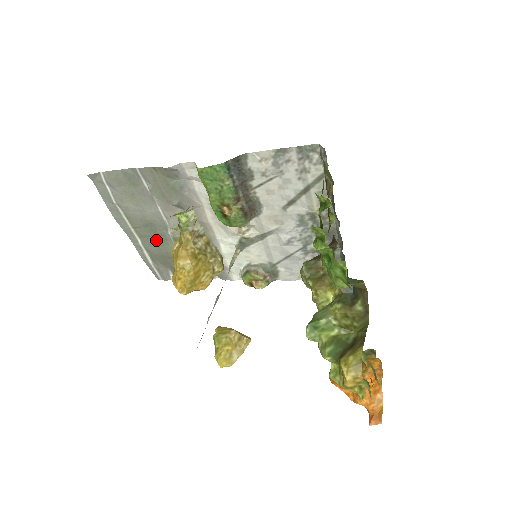
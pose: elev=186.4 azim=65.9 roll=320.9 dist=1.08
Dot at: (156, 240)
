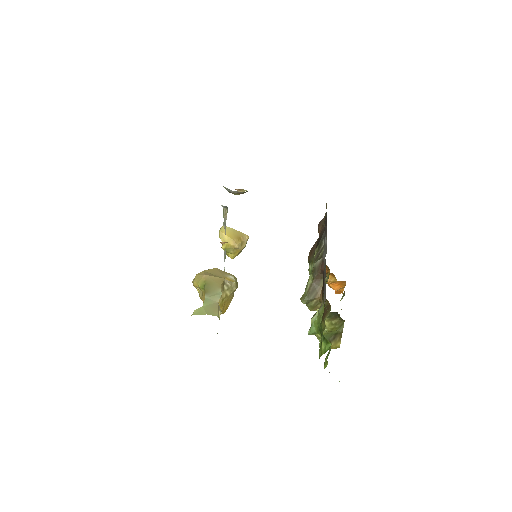
Dot at: occluded
